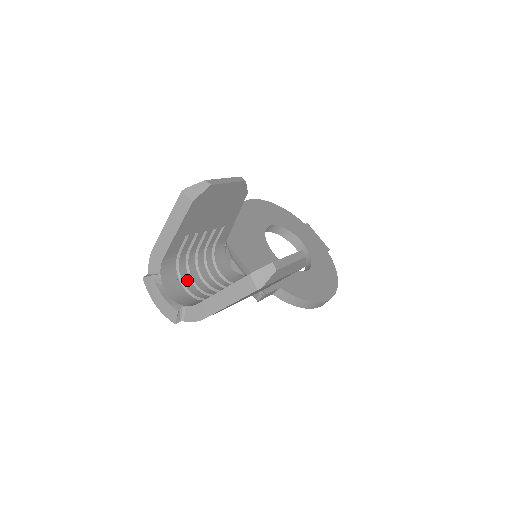
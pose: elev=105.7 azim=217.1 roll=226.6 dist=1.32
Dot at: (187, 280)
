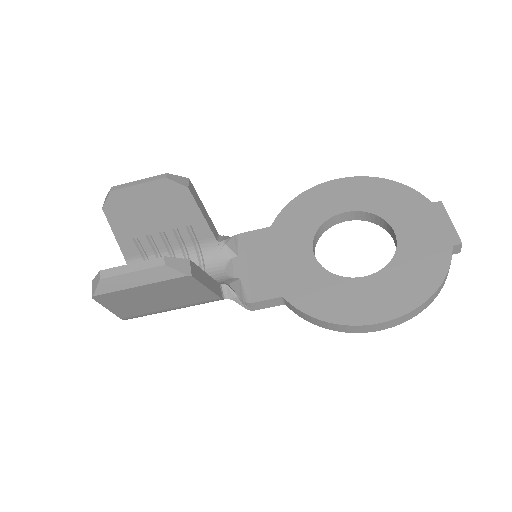
Dot at: occluded
